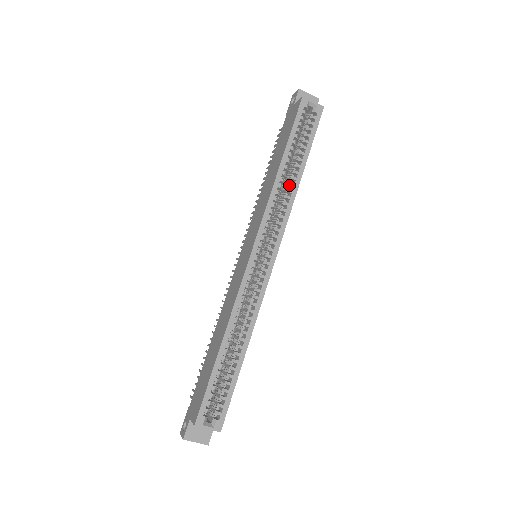
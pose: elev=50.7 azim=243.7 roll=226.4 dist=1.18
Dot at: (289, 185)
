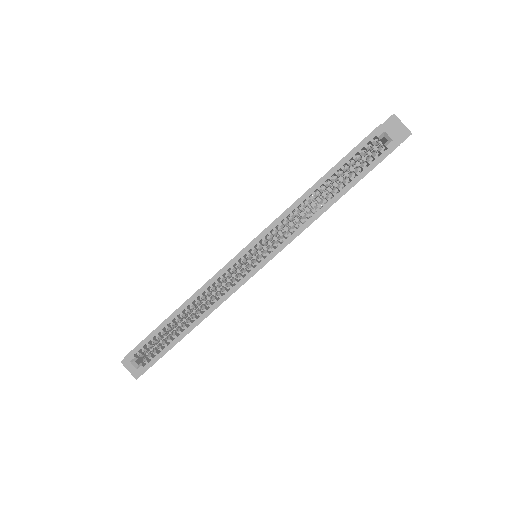
Dot at: occluded
